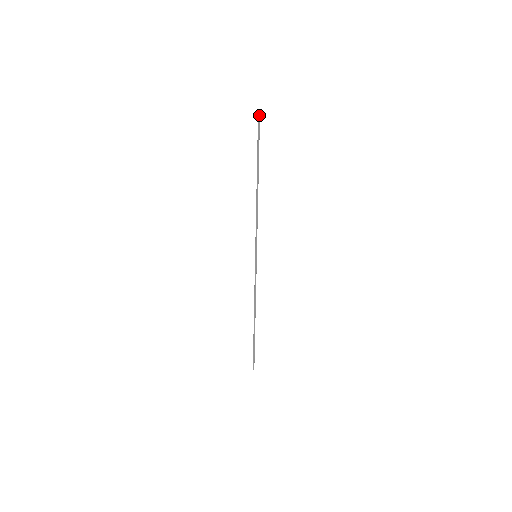
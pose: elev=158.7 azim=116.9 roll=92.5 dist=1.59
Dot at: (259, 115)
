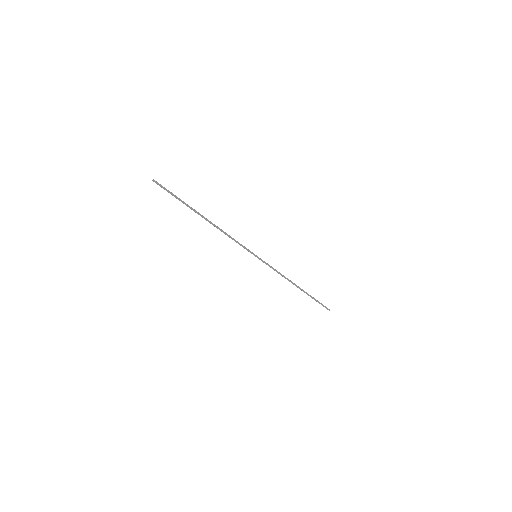
Dot at: (157, 183)
